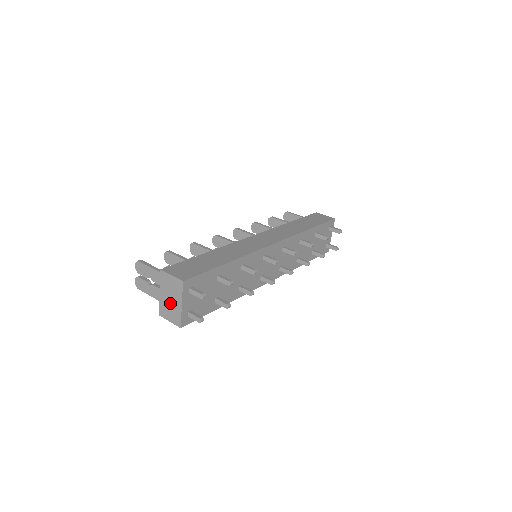
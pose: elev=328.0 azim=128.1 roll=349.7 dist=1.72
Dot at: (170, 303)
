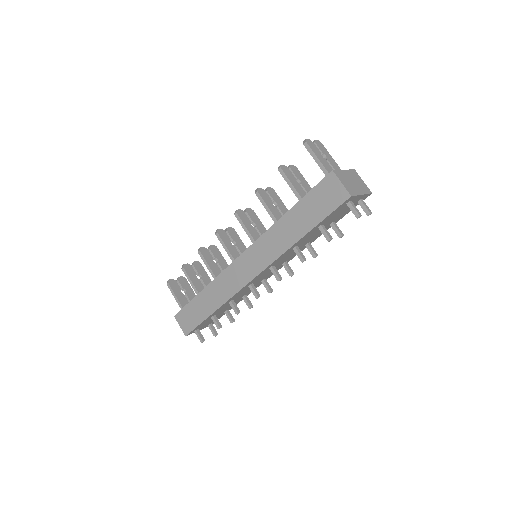
Dot at: occluded
